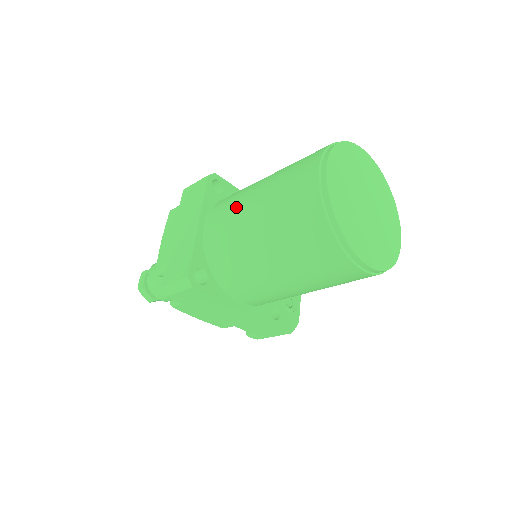
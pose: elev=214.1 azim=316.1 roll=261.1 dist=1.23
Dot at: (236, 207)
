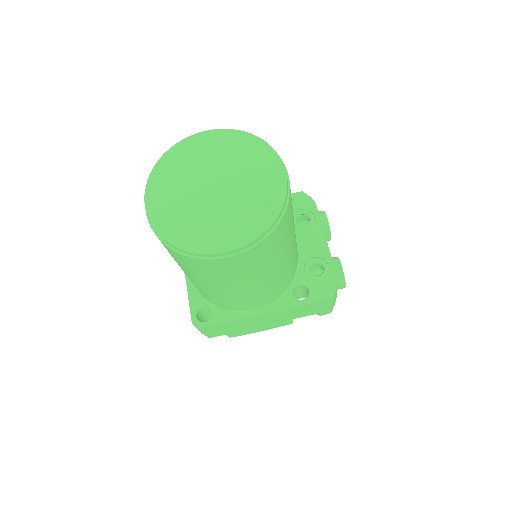
Dot at: occluded
